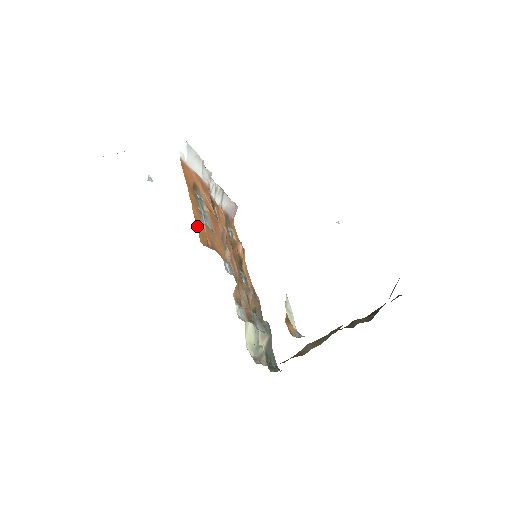
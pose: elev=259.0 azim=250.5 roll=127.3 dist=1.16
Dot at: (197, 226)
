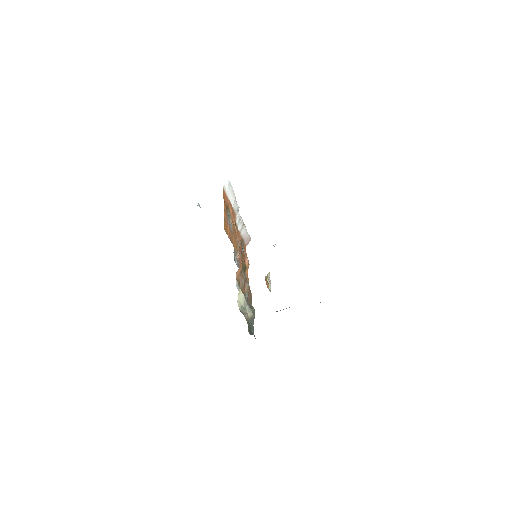
Dot at: (224, 222)
